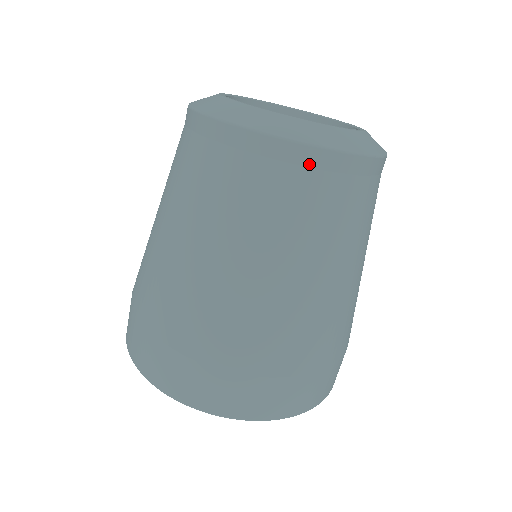
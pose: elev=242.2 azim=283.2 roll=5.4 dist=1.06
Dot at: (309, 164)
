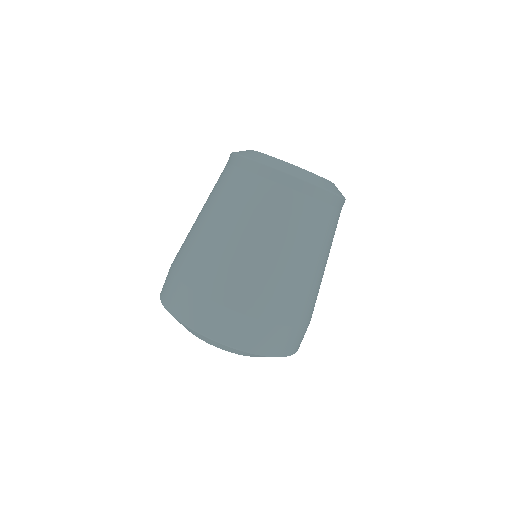
Dot at: (286, 184)
